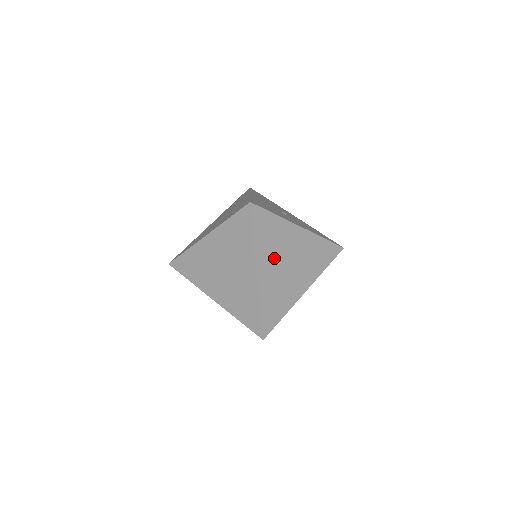
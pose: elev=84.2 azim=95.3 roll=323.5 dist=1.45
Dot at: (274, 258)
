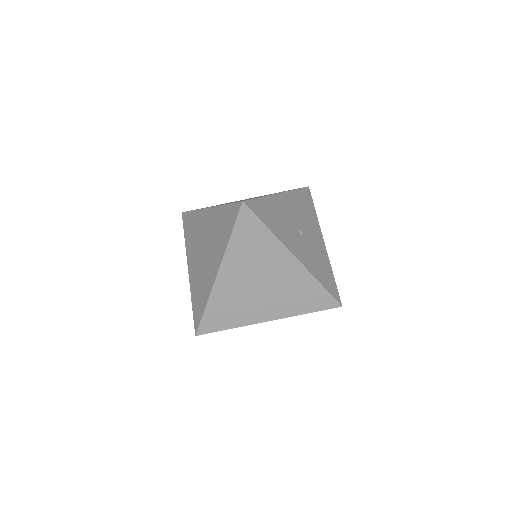
Dot at: (246, 270)
